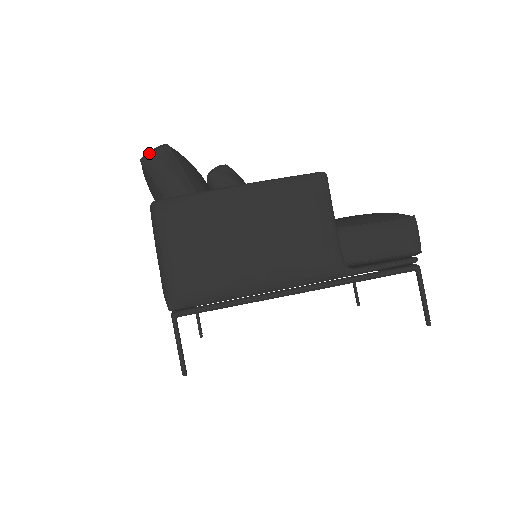
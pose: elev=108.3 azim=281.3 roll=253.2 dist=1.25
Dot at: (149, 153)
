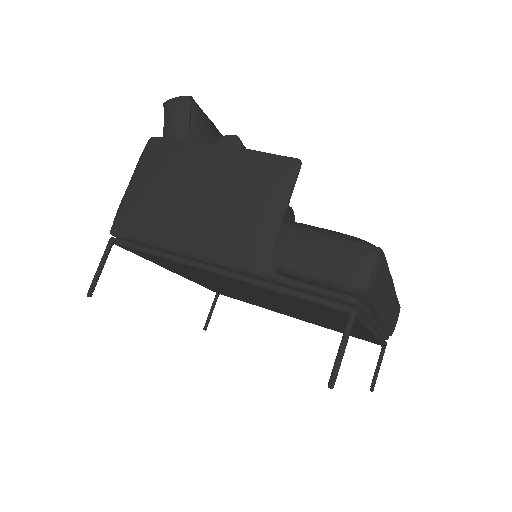
Dot at: (172, 98)
